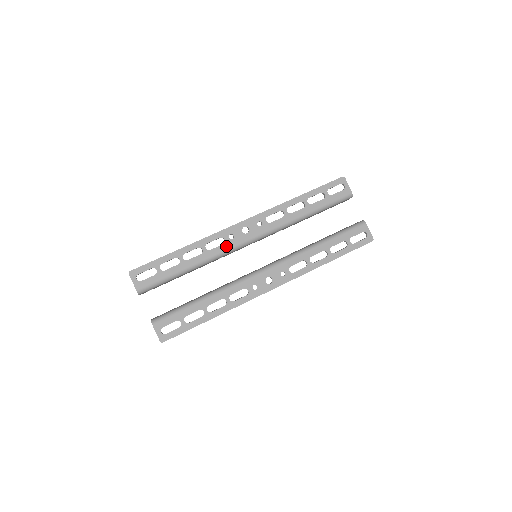
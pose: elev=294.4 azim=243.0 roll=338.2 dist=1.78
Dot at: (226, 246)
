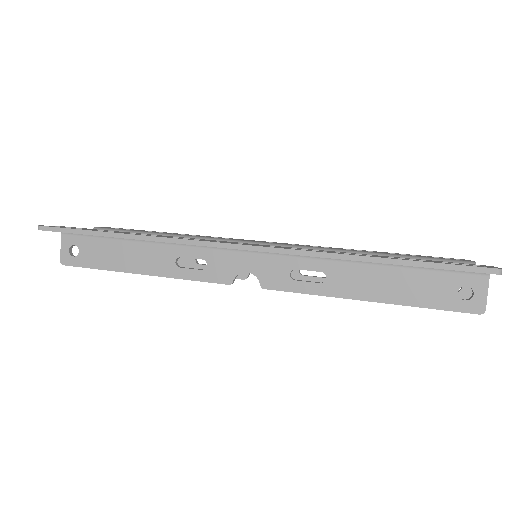
Dot at: (229, 239)
